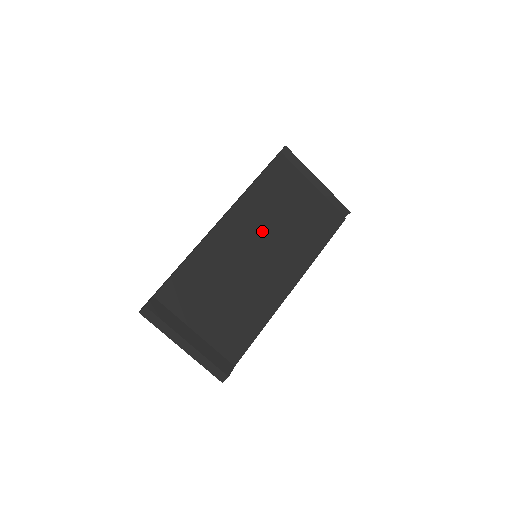
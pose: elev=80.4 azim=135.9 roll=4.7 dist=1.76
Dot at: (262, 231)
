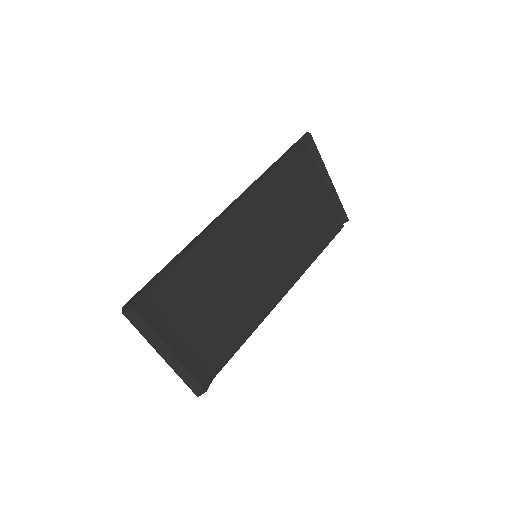
Dot at: (269, 229)
